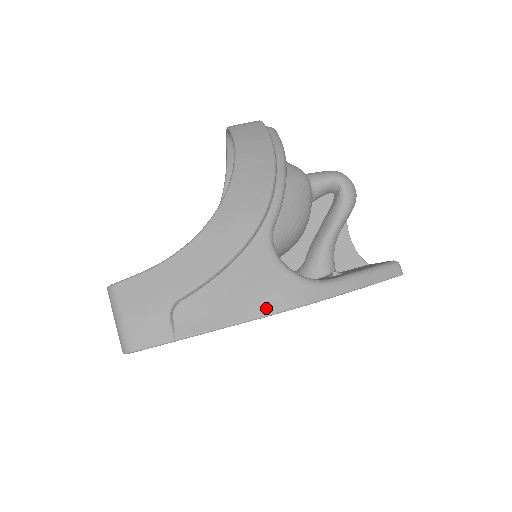
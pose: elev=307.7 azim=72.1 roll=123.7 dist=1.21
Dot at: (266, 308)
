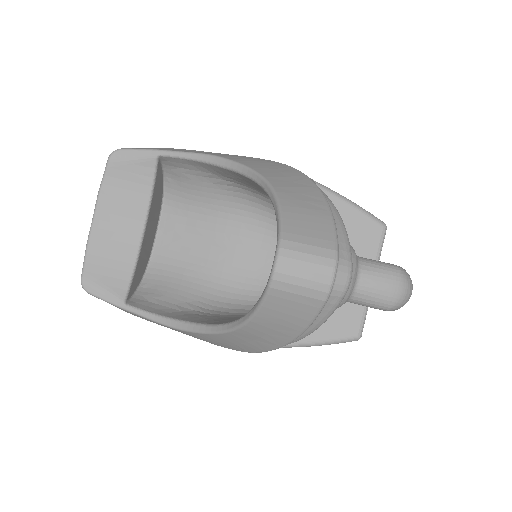
Dot at: occluded
